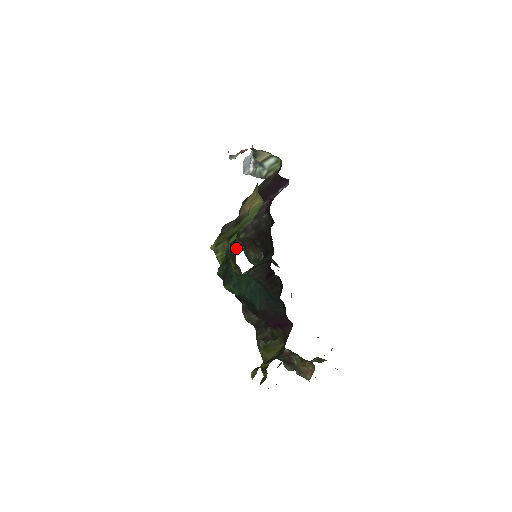
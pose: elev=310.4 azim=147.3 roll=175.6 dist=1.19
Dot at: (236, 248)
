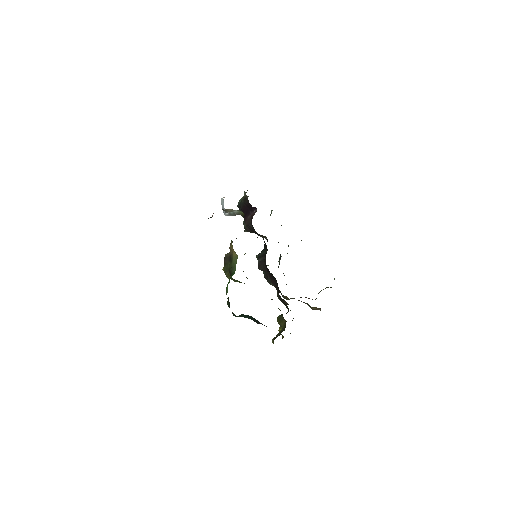
Dot at: occluded
